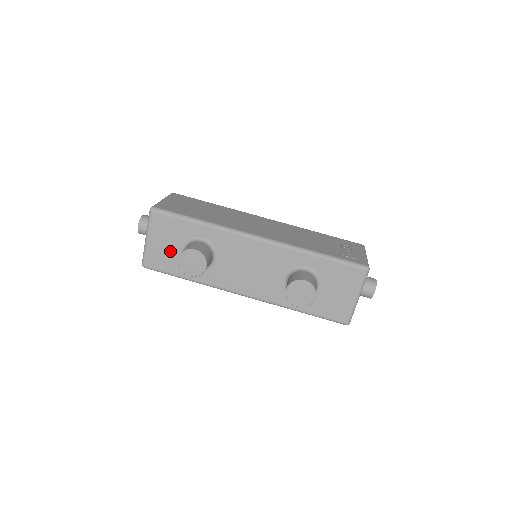
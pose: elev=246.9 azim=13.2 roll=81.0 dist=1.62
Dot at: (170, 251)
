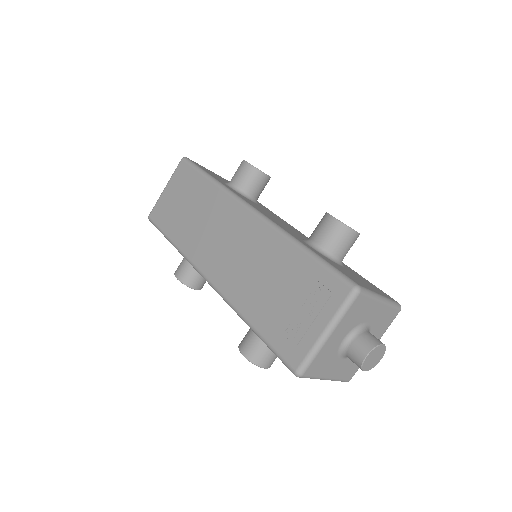
Dot at: occluded
